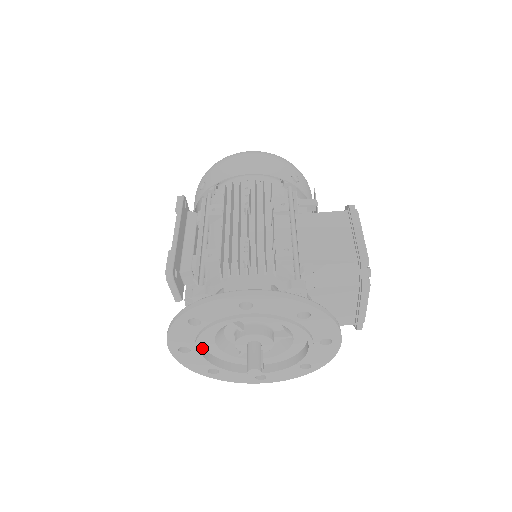
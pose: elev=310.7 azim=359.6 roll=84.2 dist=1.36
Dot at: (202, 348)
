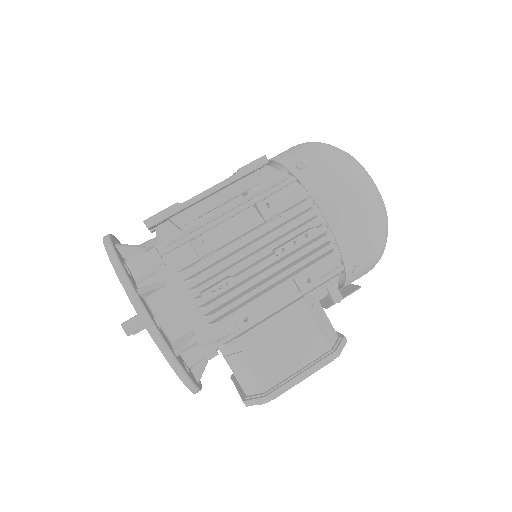
Dot at: occluded
